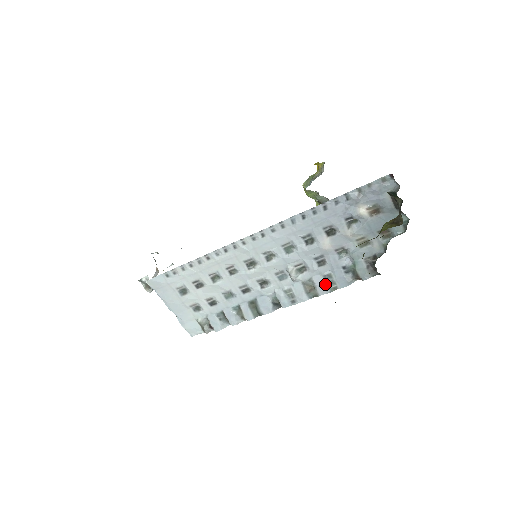
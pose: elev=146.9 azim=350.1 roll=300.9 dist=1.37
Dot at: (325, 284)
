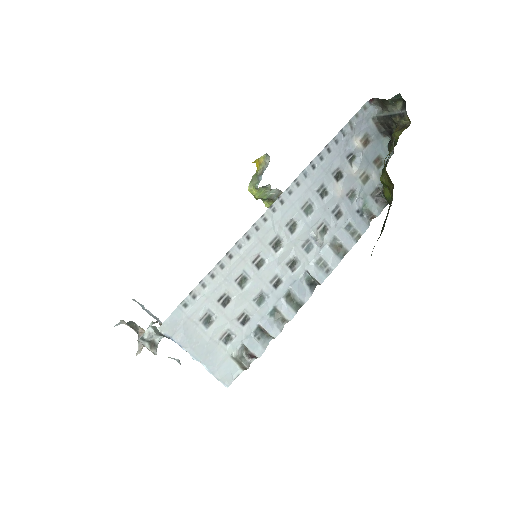
Dot at: (349, 236)
